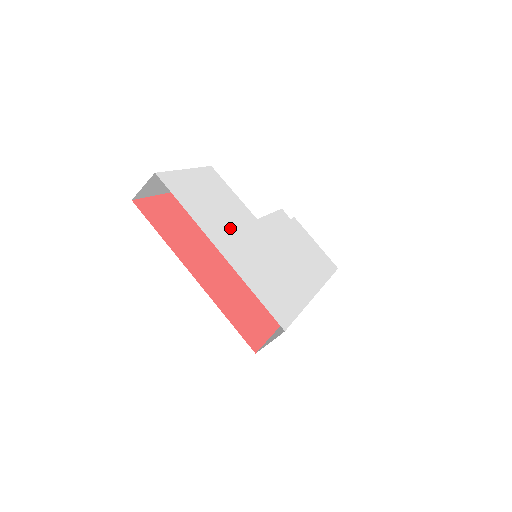
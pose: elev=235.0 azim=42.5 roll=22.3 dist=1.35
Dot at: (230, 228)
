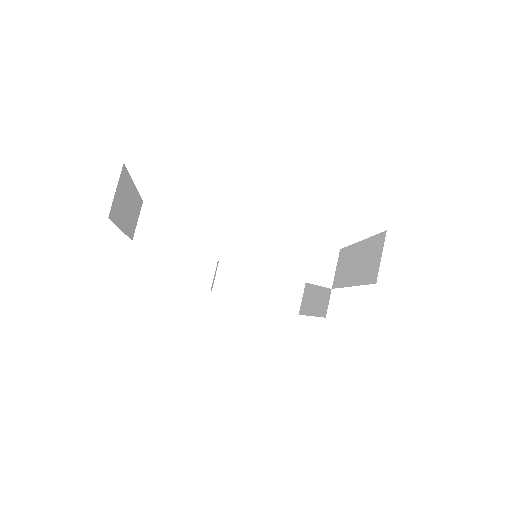
Dot at: occluded
